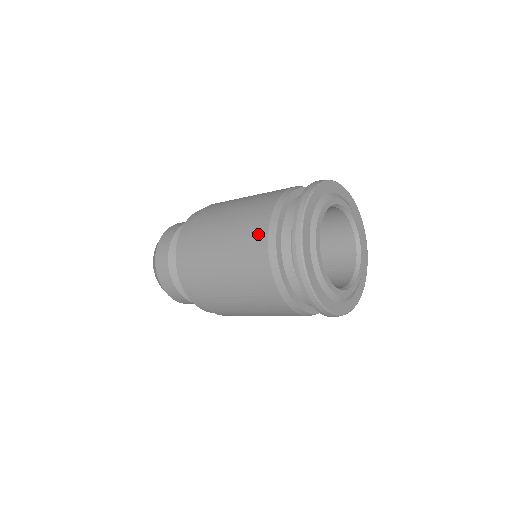
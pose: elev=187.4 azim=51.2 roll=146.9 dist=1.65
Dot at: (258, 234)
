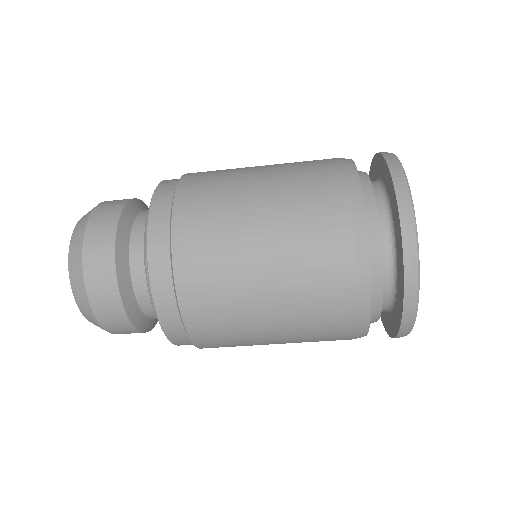
Dot at: (337, 254)
